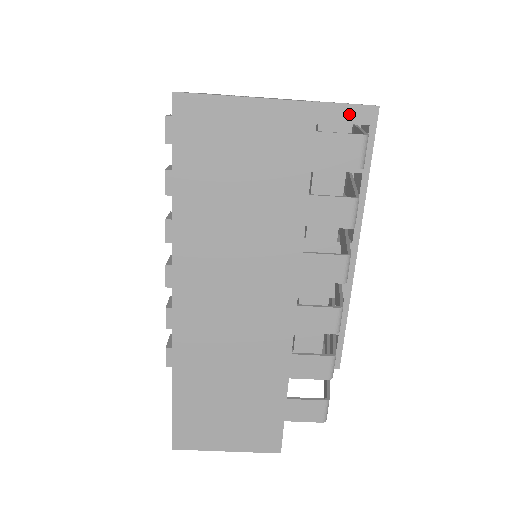
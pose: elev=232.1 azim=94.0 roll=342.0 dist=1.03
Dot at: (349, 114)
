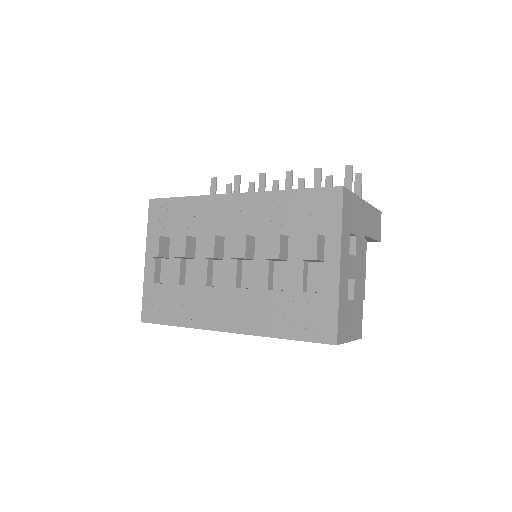
Dot at: (369, 240)
